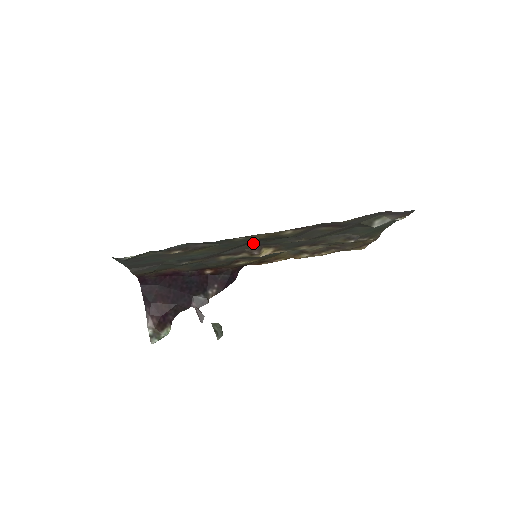
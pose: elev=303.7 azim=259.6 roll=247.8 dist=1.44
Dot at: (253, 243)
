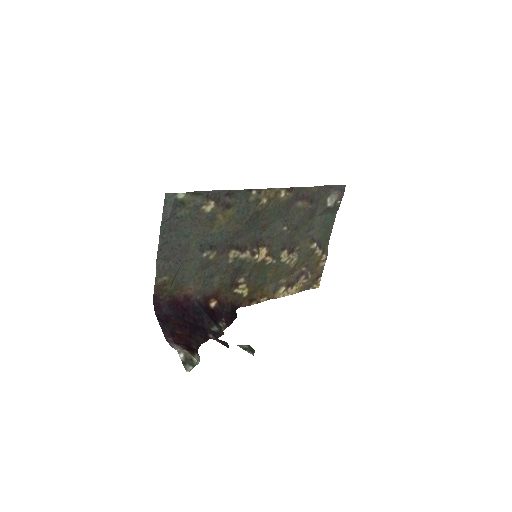
Dot at: (253, 233)
